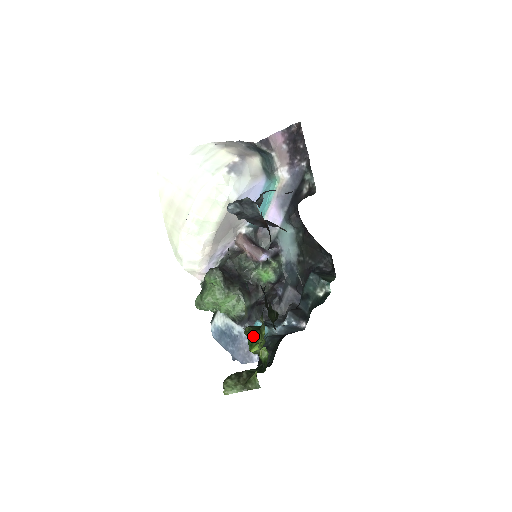
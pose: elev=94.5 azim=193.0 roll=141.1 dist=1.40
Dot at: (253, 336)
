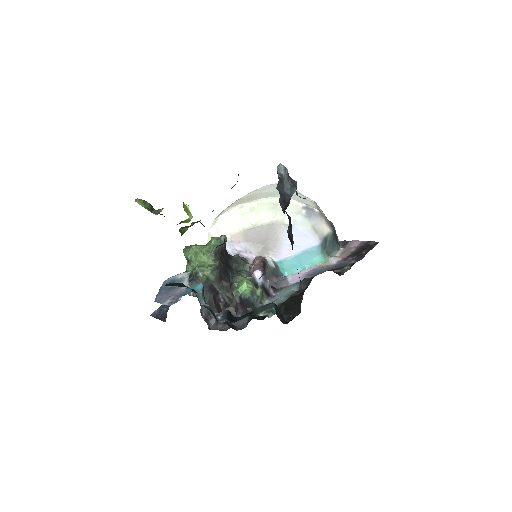
Dot at: occluded
